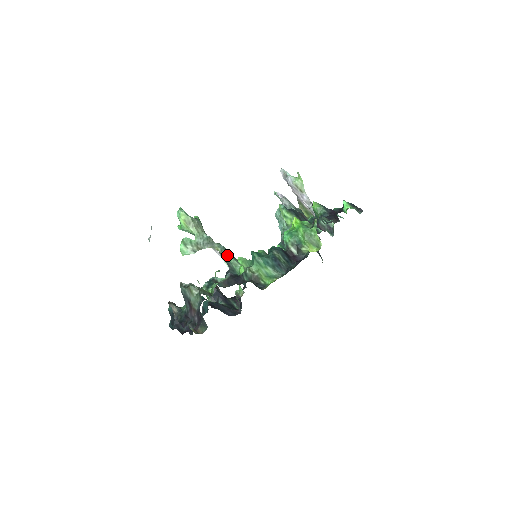
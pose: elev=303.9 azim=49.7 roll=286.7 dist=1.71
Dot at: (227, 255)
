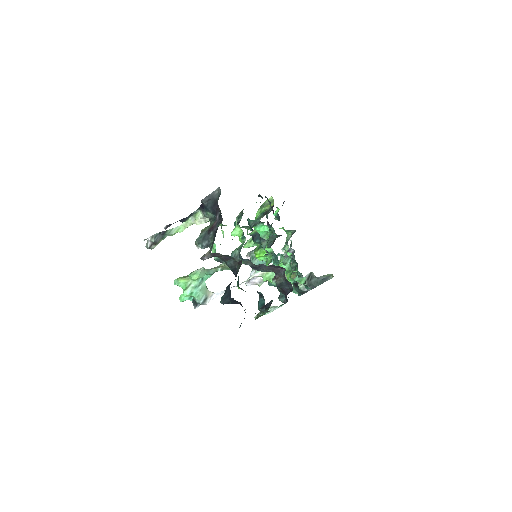
Dot at: occluded
